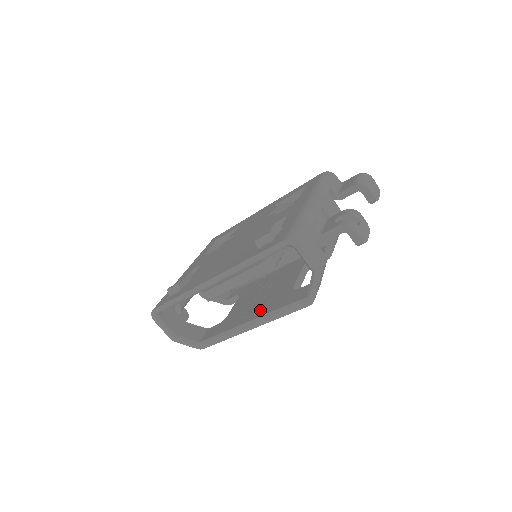
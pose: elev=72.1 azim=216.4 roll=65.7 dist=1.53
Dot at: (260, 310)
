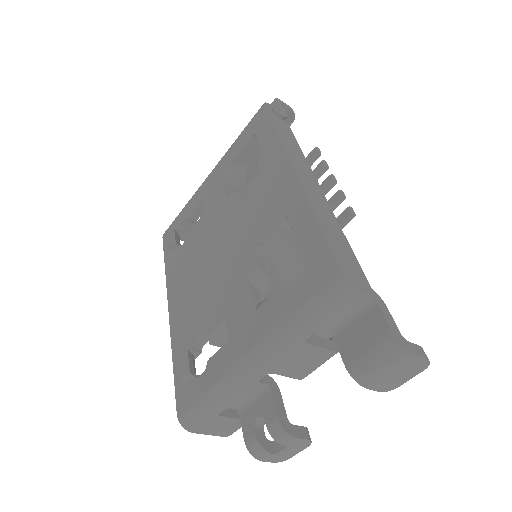
Dot at: occluded
